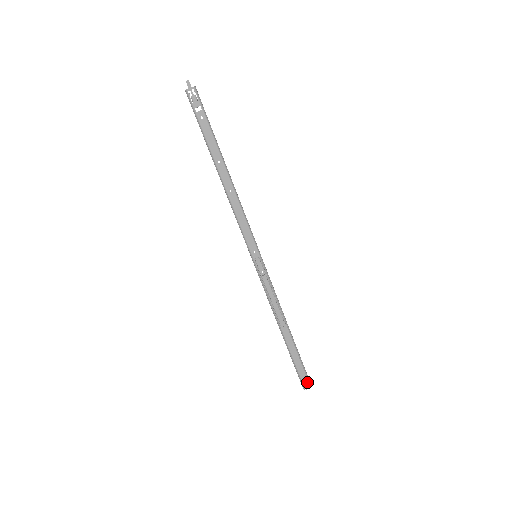
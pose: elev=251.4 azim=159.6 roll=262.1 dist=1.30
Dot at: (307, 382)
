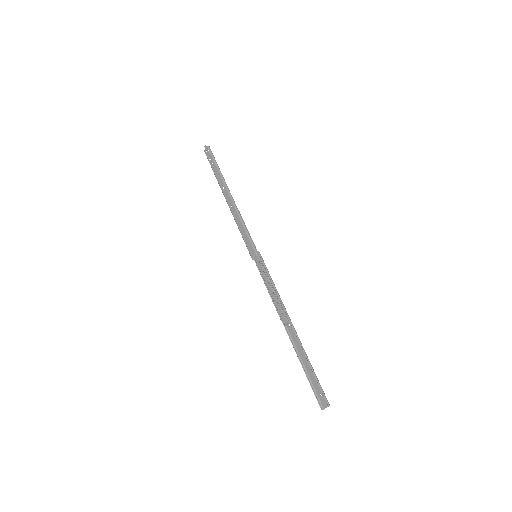
Dot at: (325, 399)
